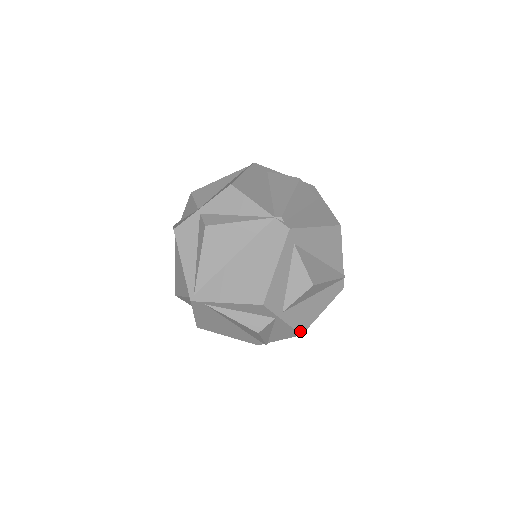
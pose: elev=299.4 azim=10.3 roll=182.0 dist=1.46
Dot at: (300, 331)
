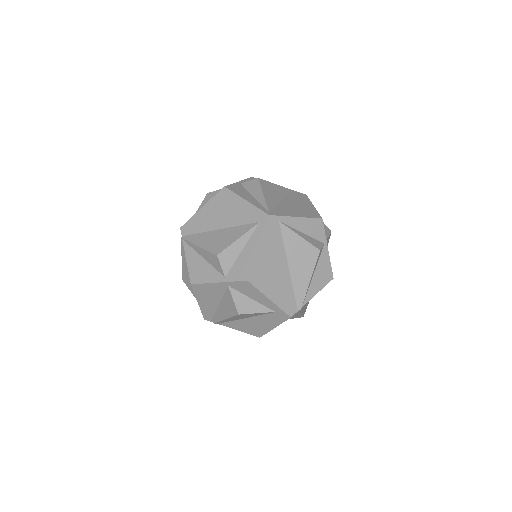
Dot at: (332, 274)
